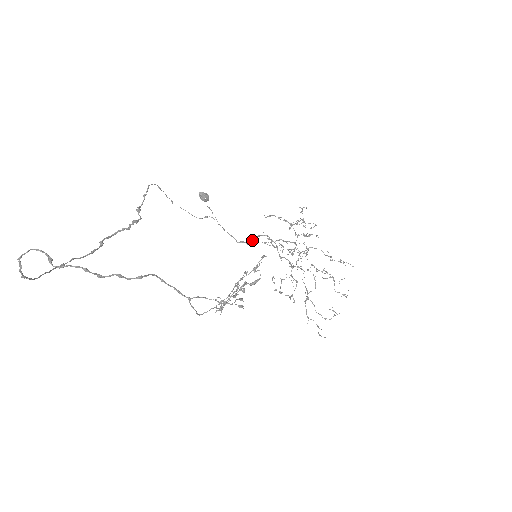
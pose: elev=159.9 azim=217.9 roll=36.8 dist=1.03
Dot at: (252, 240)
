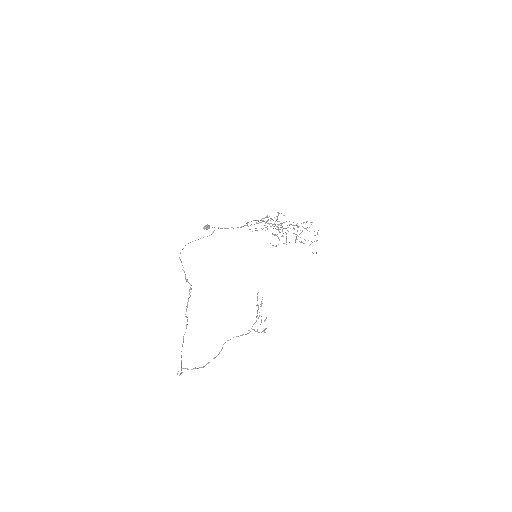
Dot at: (247, 224)
